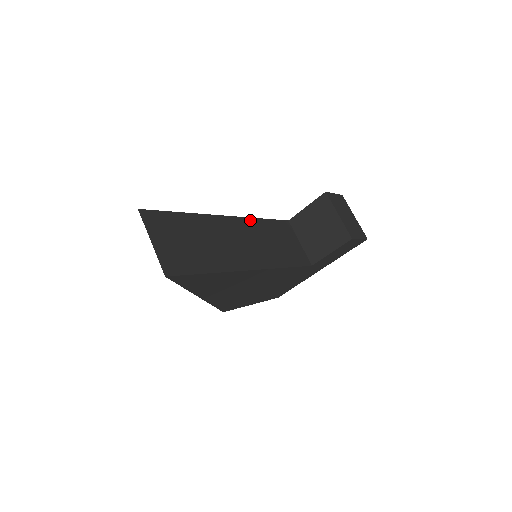
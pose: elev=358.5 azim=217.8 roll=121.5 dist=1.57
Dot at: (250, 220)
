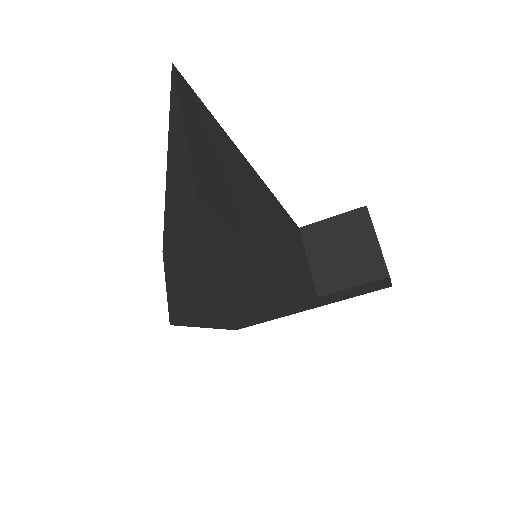
Dot at: (275, 199)
